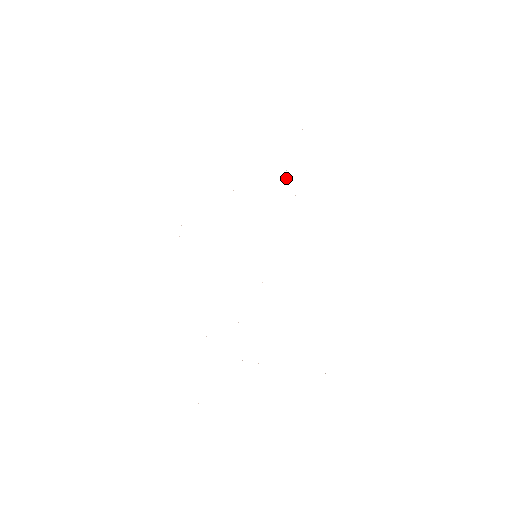
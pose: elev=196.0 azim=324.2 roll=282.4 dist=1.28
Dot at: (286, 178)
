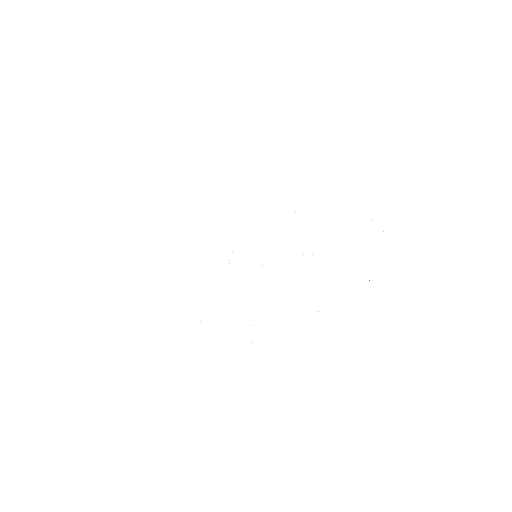
Dot at: occluded
